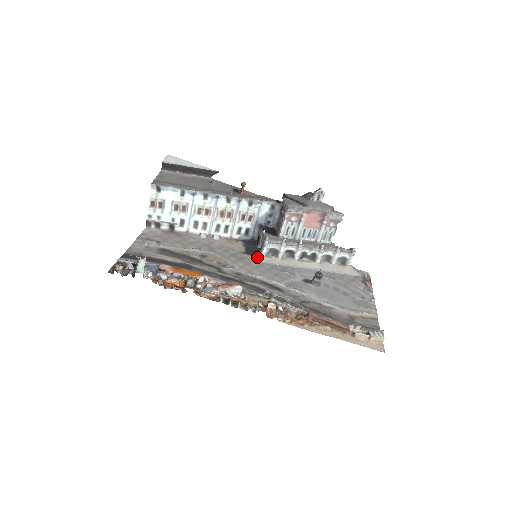
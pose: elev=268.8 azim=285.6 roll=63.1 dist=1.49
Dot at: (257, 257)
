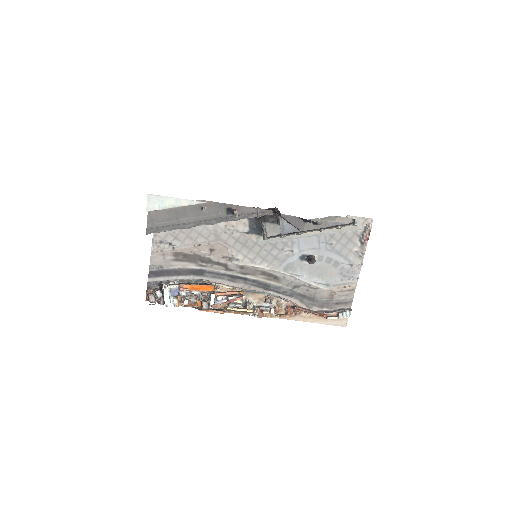
Dot at: (259, 238)
